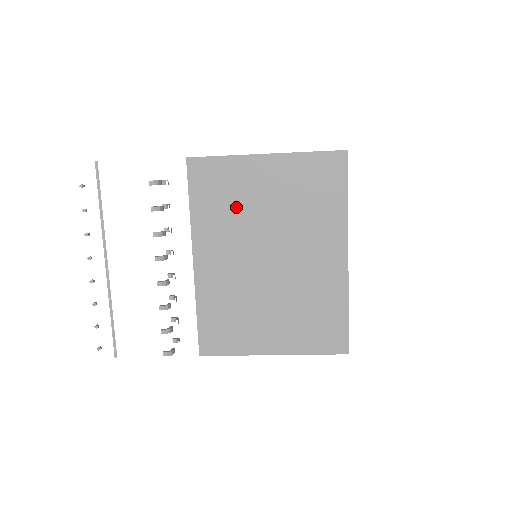
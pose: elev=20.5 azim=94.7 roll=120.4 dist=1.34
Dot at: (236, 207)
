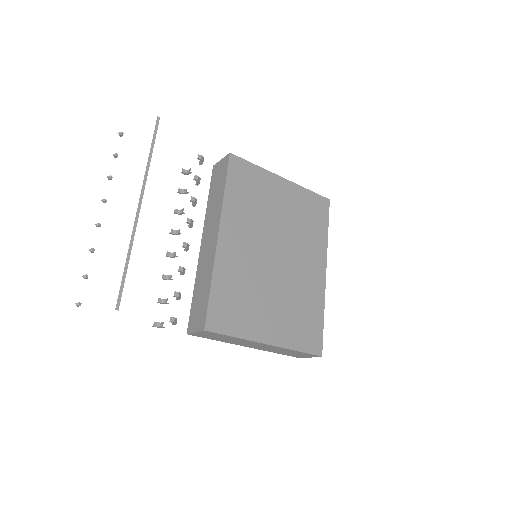
Dot at: (259, 205)
